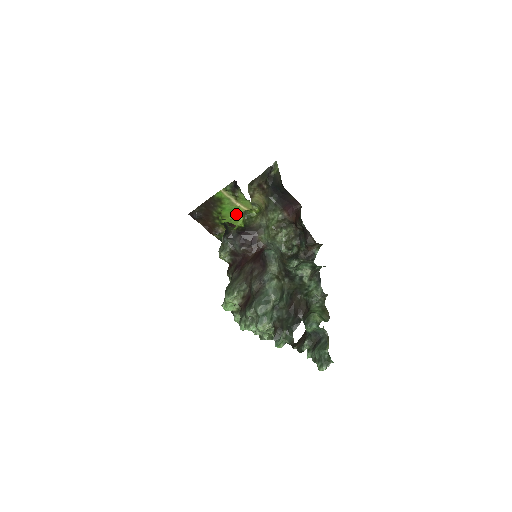
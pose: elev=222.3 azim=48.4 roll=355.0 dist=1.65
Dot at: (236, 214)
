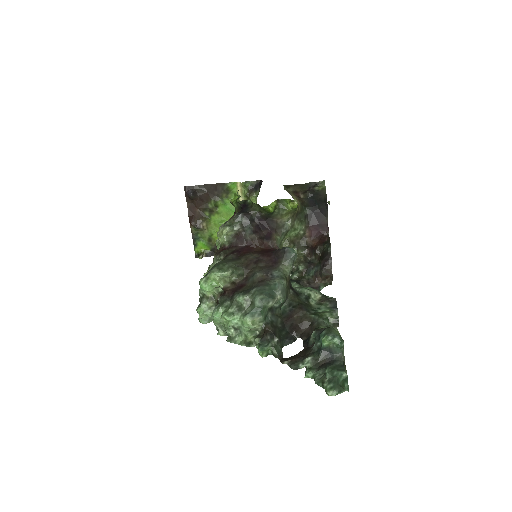
Dot at: occluded
